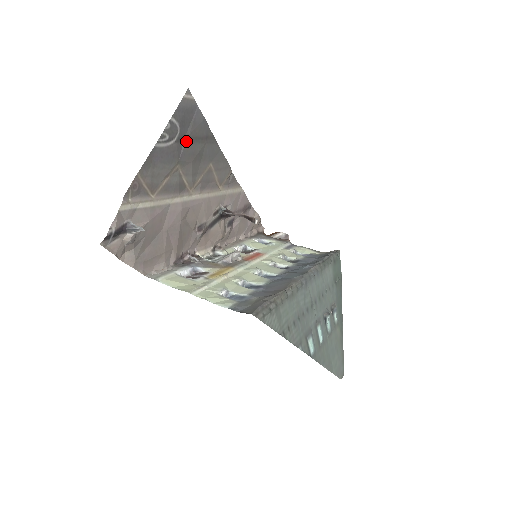
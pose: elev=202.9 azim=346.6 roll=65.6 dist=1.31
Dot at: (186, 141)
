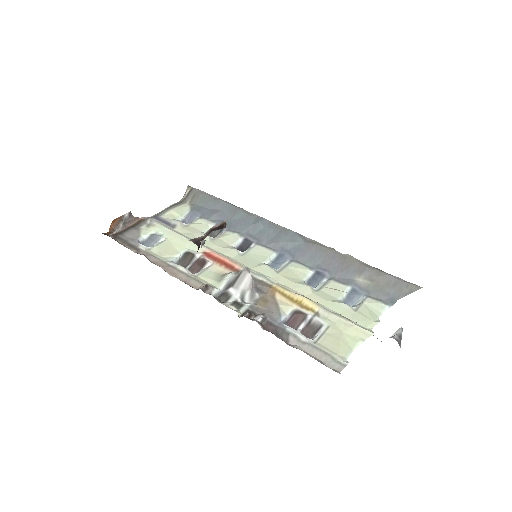
Dot at: occluded
